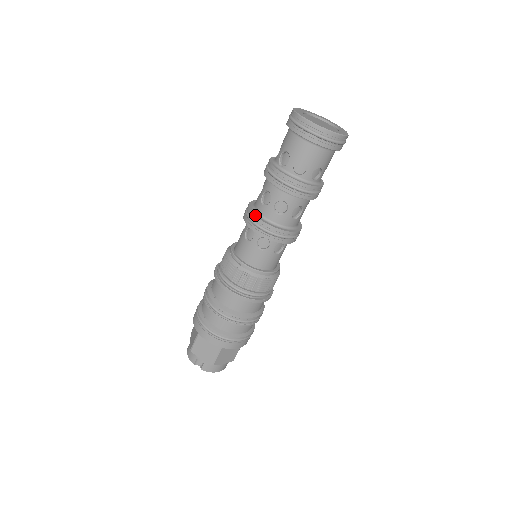
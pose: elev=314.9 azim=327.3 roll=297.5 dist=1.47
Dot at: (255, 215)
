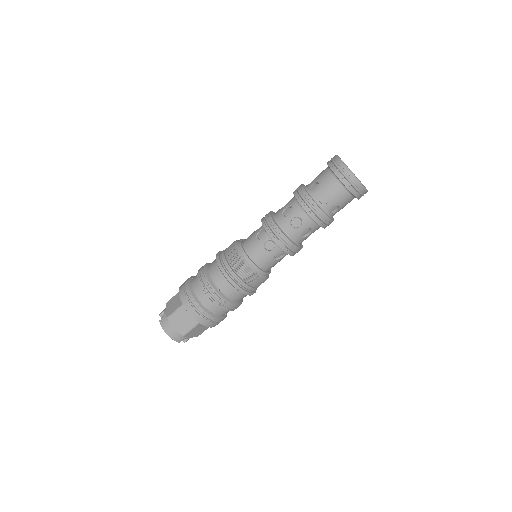
Dot at: (270, 211)
